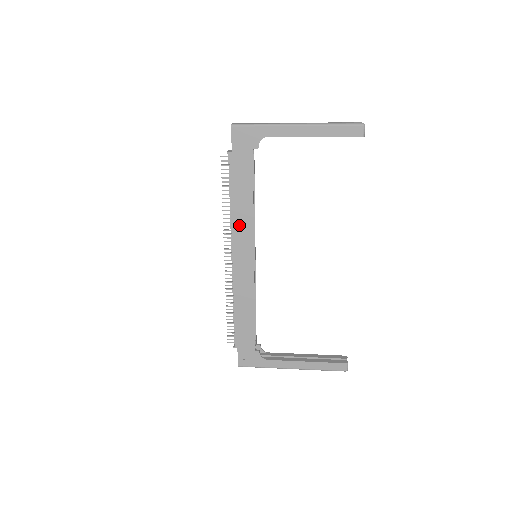
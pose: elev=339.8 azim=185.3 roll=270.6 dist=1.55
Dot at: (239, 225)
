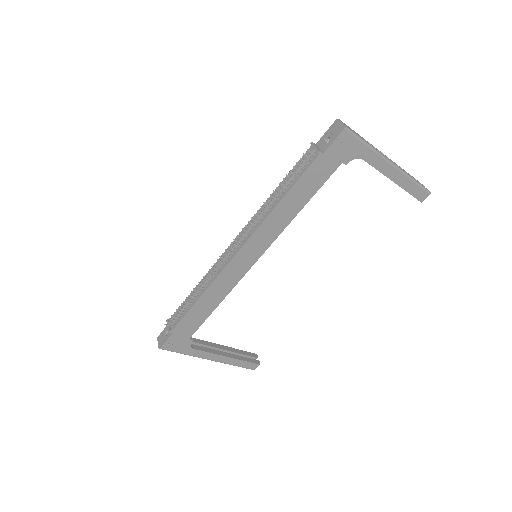
Dot at: (270, 225)
